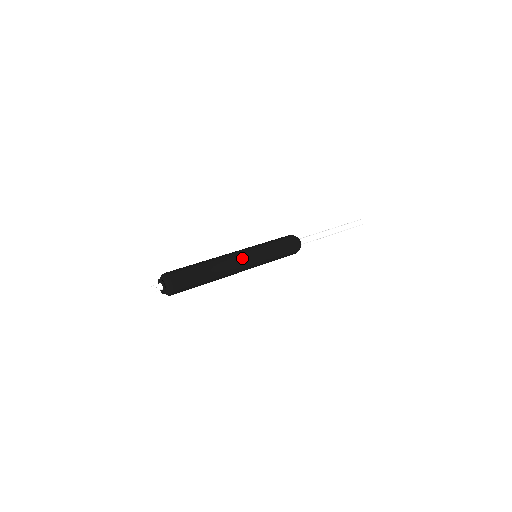
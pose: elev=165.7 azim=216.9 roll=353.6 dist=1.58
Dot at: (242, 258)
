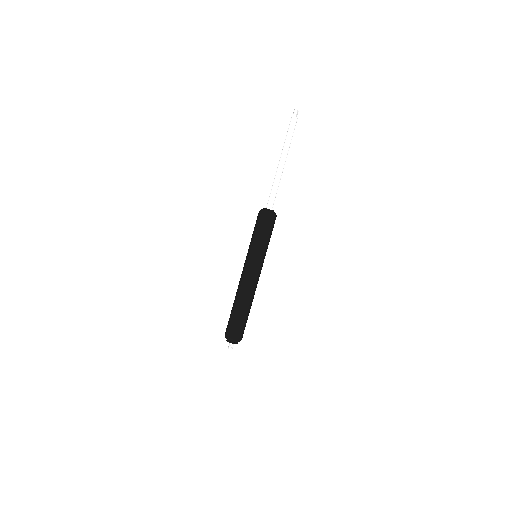
Dot at: (256, 278)
